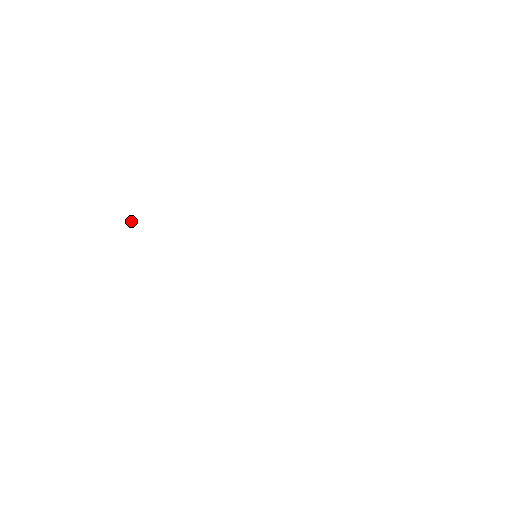
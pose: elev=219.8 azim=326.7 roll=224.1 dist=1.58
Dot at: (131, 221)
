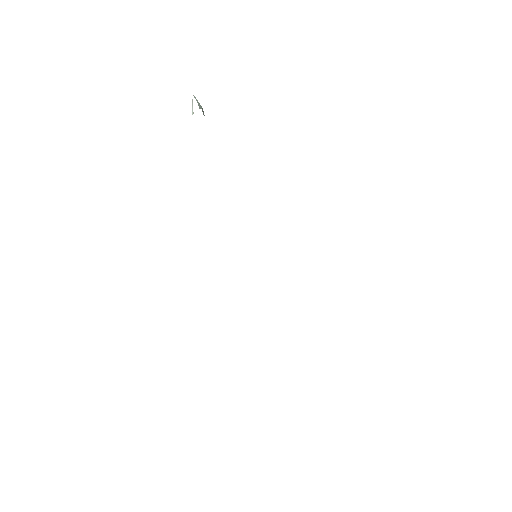
Dot at: occluded
